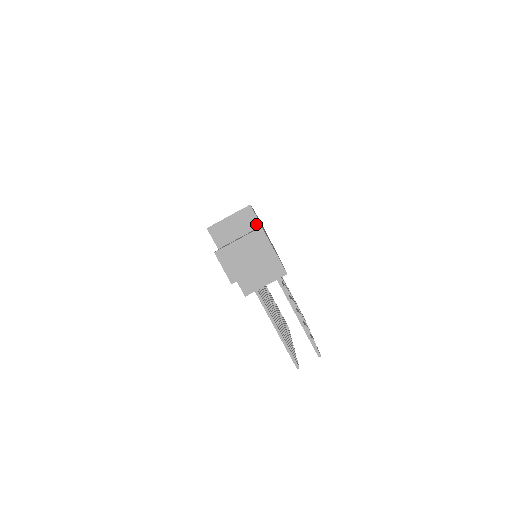
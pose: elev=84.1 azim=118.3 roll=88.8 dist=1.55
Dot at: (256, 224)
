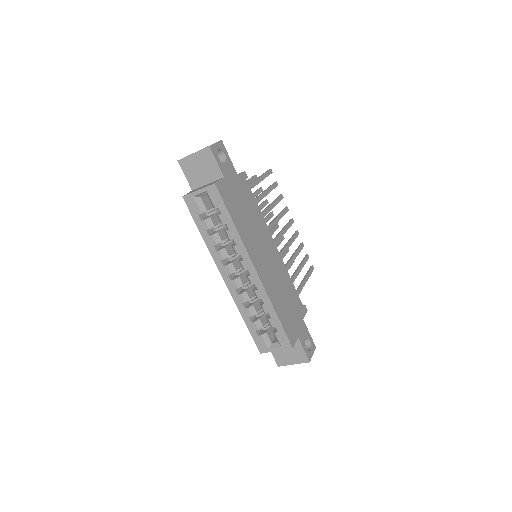
Dot at: (295, 340)
